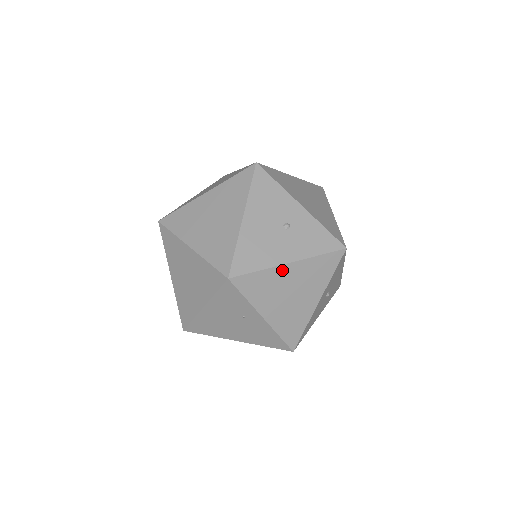
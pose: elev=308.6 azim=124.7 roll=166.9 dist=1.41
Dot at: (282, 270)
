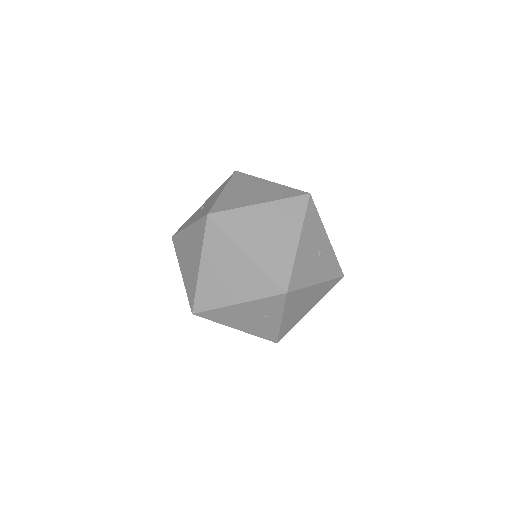
Dot at: (312, 288)
